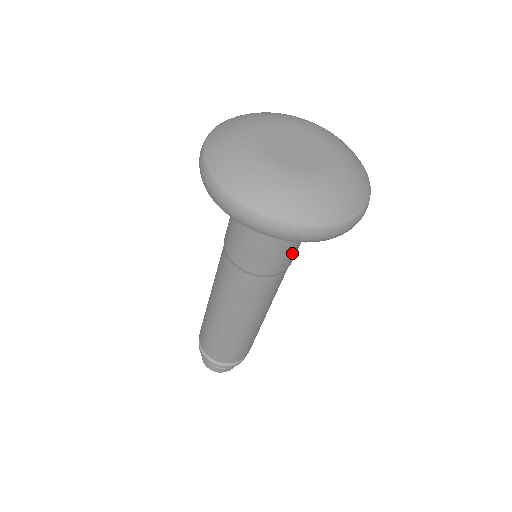
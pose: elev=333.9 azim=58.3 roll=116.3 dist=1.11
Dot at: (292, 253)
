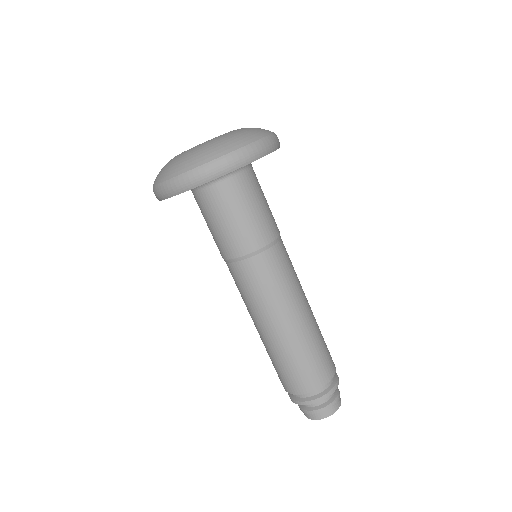
Dot at: (271, 213)
